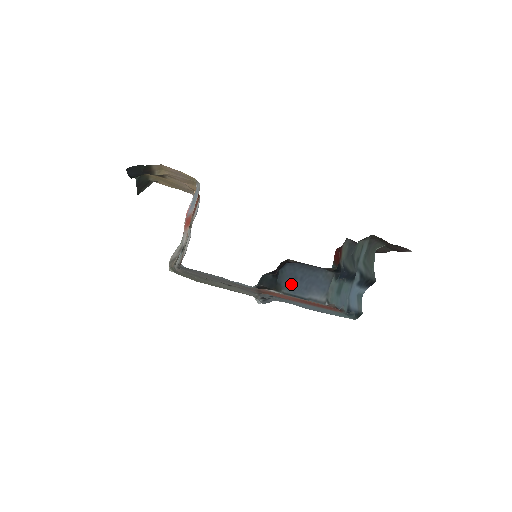
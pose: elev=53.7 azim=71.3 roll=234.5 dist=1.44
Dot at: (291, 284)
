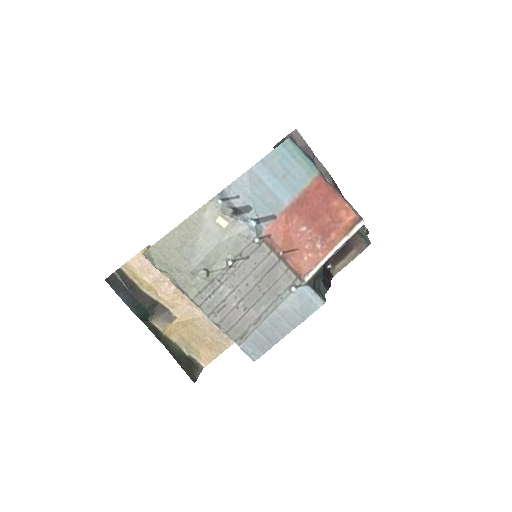
Dot at: occluded
